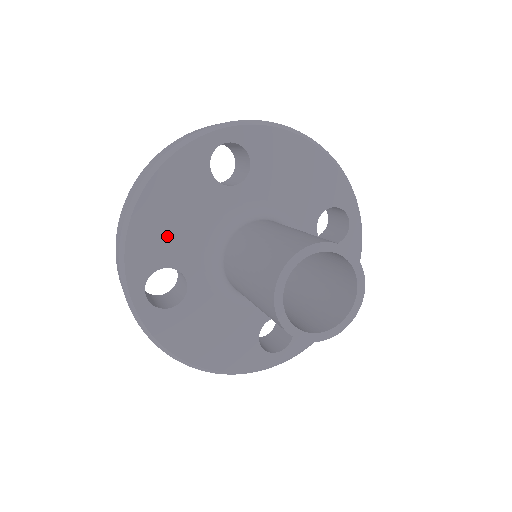
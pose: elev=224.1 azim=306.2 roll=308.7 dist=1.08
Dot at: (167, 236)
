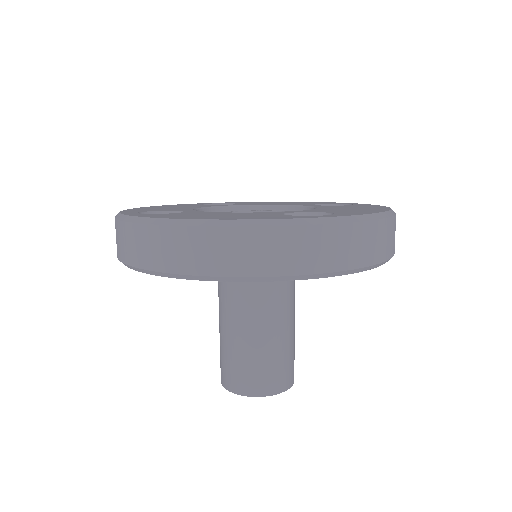
Dot at: occluded
